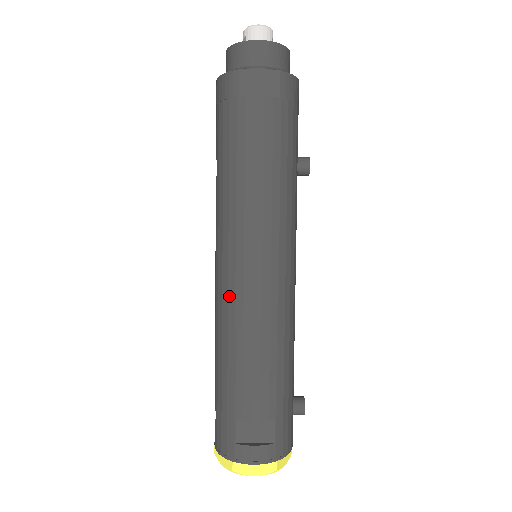
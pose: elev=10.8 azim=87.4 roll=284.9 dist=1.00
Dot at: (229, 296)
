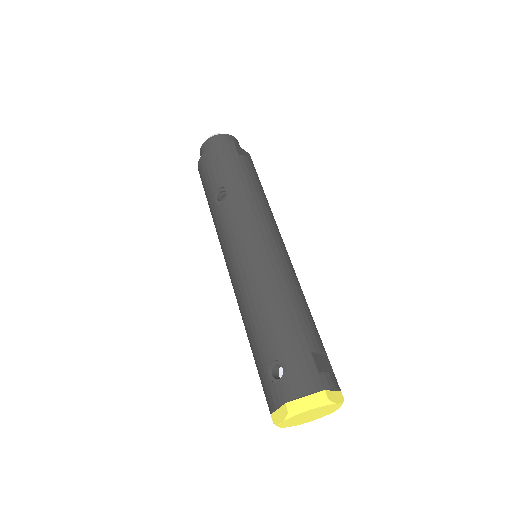
Dot at: (271, 262)
